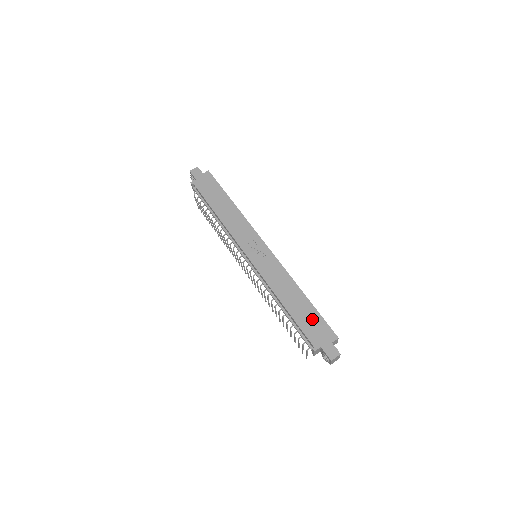
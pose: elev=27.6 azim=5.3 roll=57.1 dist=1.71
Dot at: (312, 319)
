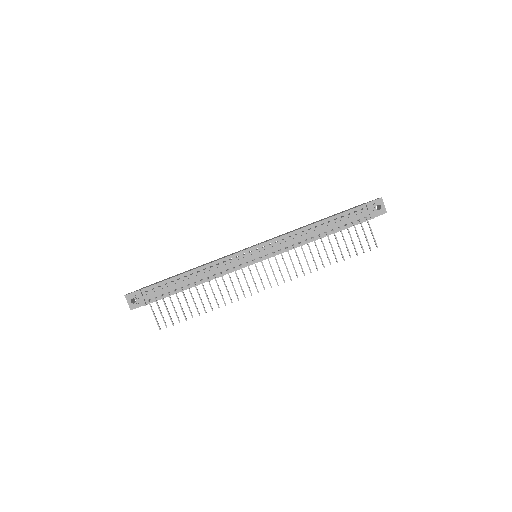
Dot at: occluded
